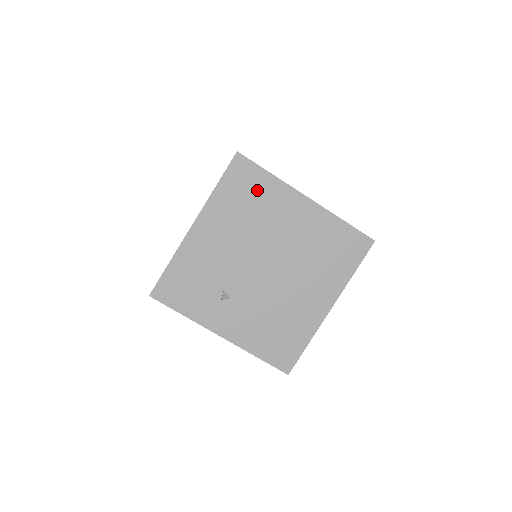
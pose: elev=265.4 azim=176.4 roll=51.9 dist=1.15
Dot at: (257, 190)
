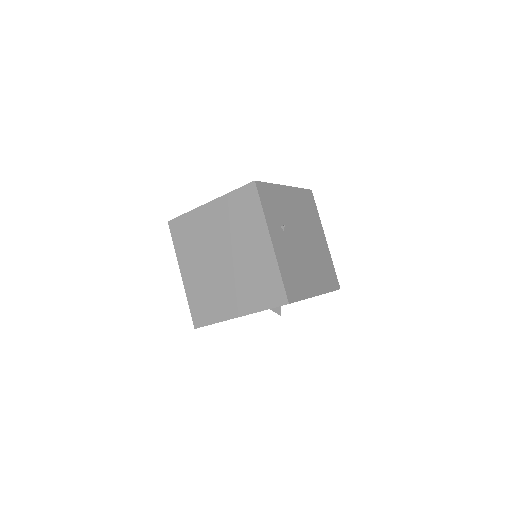
Dot at: (312, 210)
